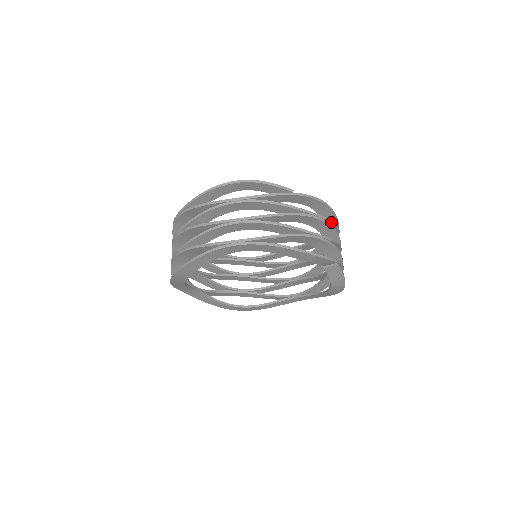
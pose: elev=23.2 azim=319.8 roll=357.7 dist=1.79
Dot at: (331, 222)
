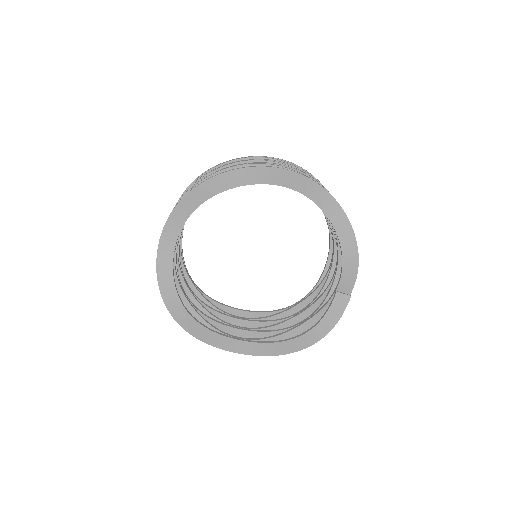
Dot at: occluded
